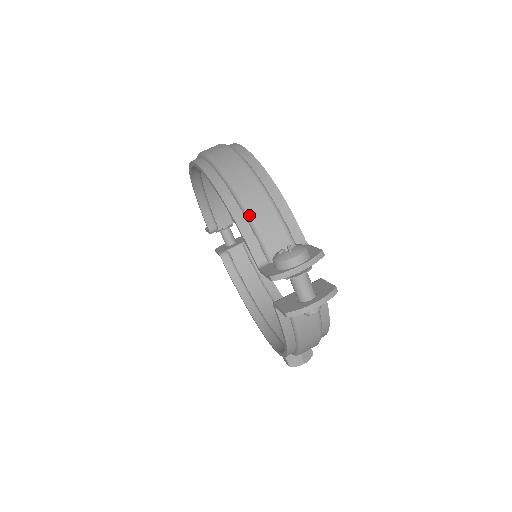
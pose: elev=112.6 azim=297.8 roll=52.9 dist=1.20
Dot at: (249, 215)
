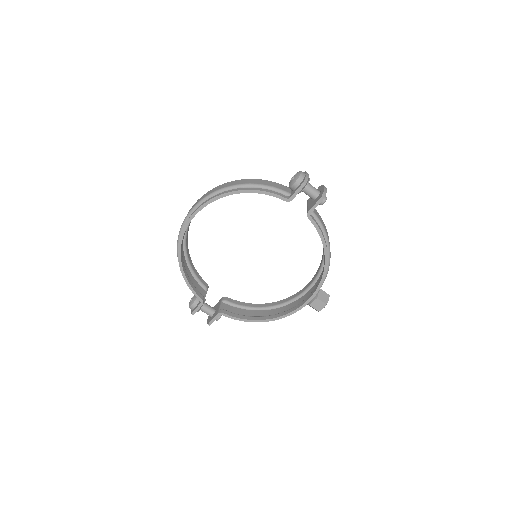
Dot at: (261, 185)
